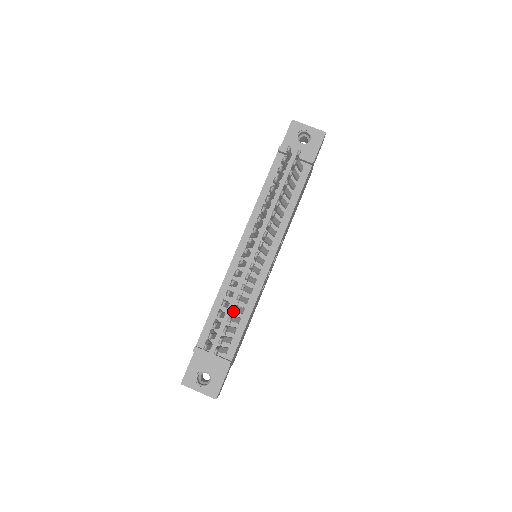
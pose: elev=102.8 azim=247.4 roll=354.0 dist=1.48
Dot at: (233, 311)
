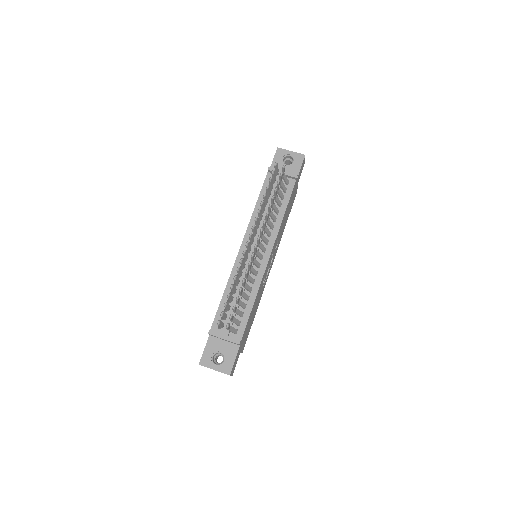
Dot at: (240, 298)
